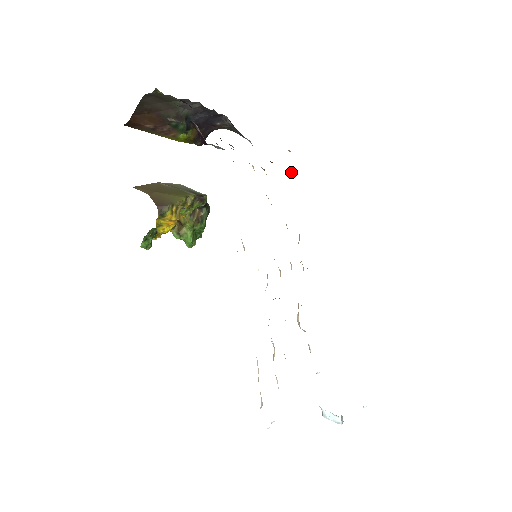
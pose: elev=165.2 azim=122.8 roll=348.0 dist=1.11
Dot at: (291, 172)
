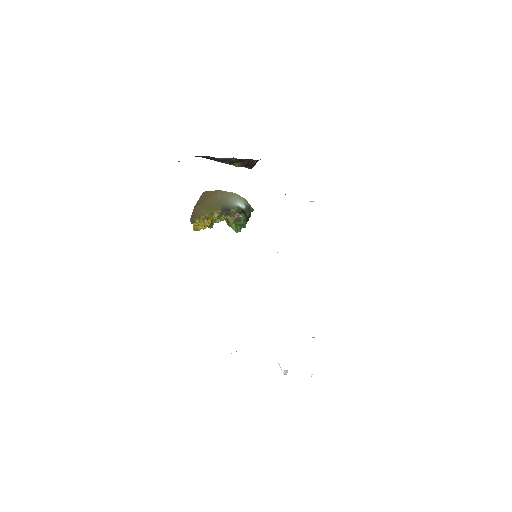
Dot at: occluded
